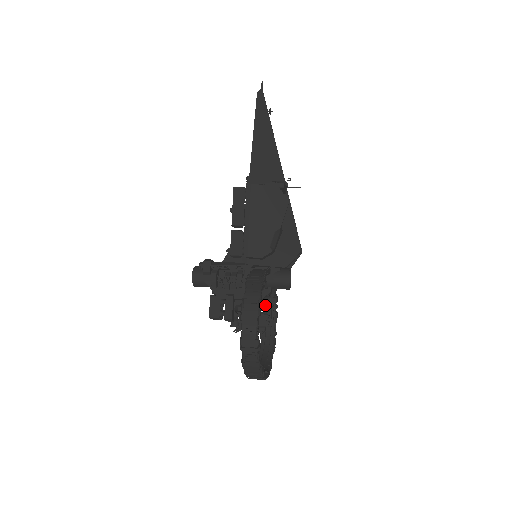
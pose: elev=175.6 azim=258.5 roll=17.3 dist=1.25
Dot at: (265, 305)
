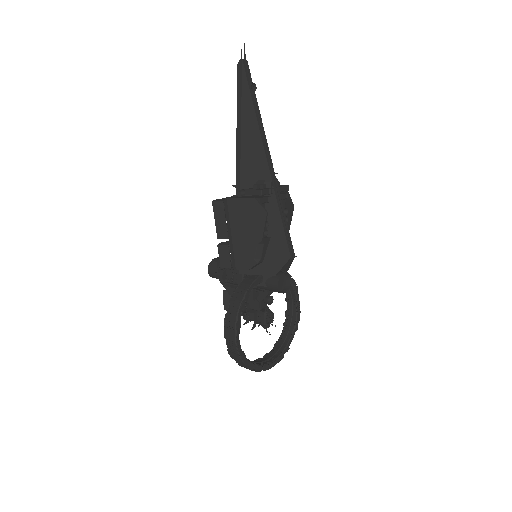
Dot at: occluded
